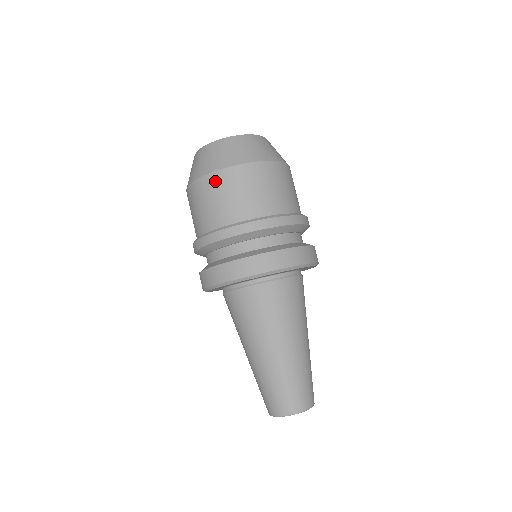
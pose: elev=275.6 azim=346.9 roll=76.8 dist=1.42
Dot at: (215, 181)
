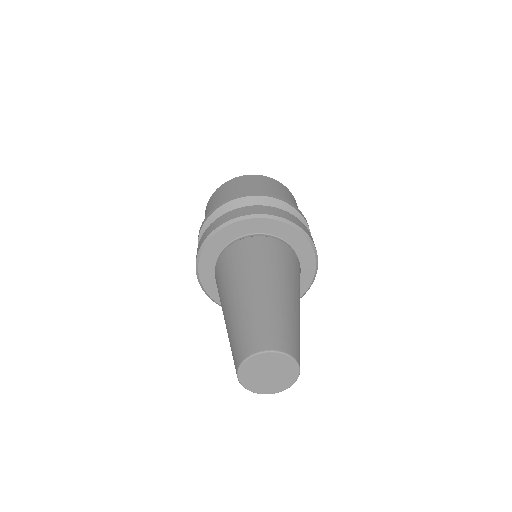
Dot at: (217, 192)
